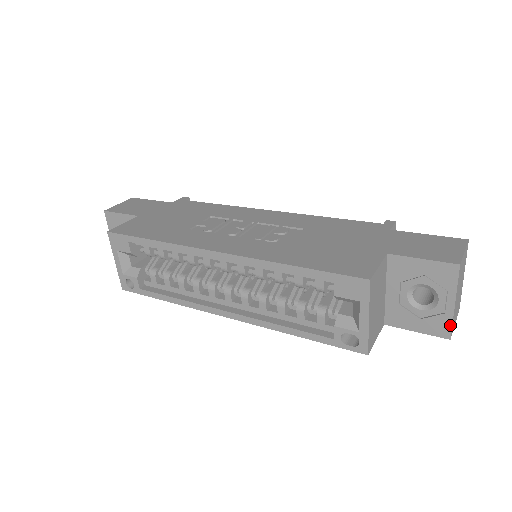
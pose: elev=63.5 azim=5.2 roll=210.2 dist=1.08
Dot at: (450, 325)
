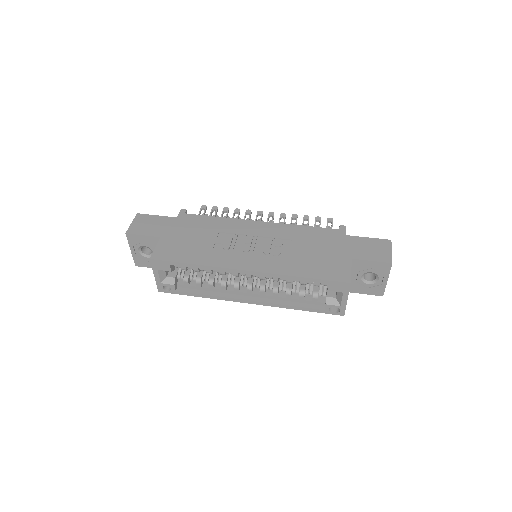
Dot at: (384, 290)
